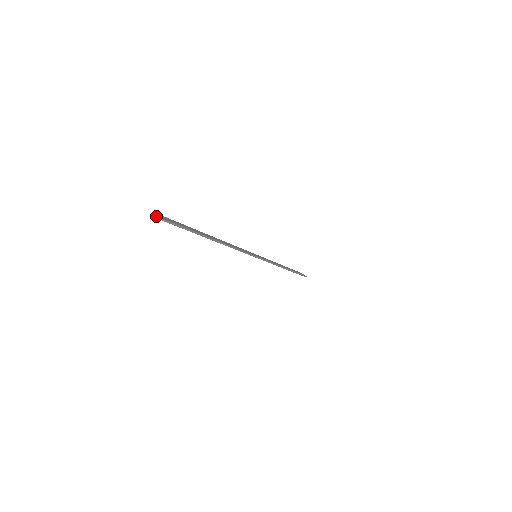
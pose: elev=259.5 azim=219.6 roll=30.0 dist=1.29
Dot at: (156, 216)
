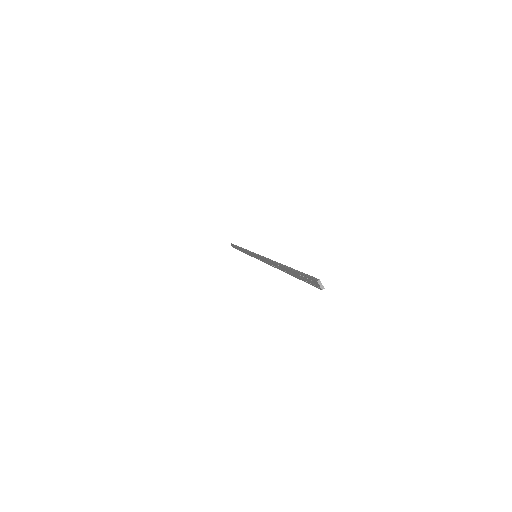
Dot at: (324, 288)
